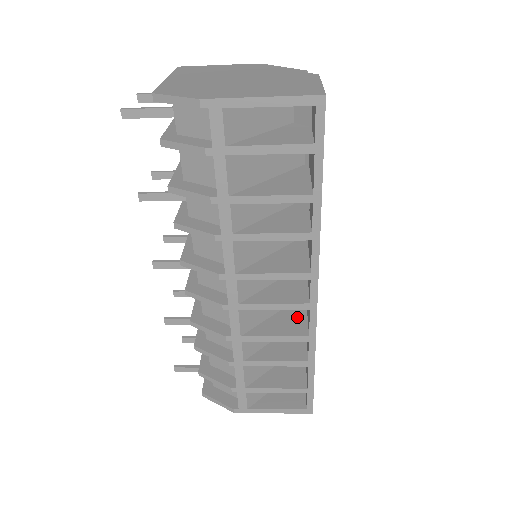
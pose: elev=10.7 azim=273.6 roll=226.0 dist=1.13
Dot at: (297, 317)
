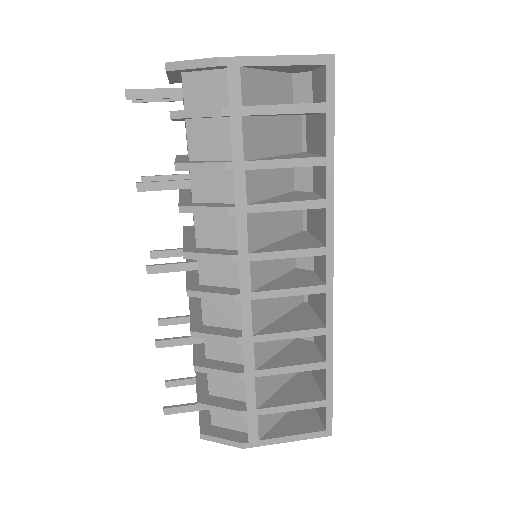
Dot at: (306, 316)
